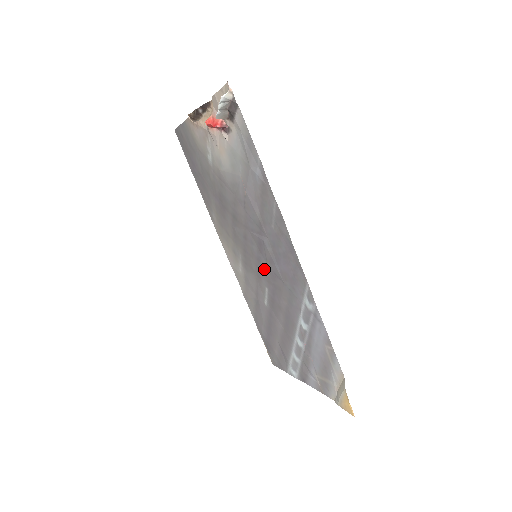
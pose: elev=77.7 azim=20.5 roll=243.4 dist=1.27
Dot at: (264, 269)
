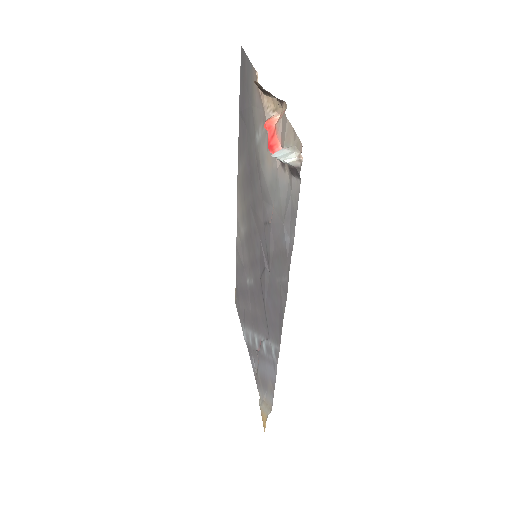
Dot at: (257, 273)
